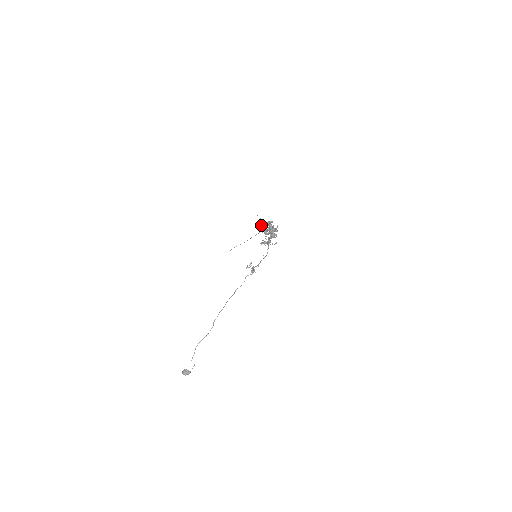
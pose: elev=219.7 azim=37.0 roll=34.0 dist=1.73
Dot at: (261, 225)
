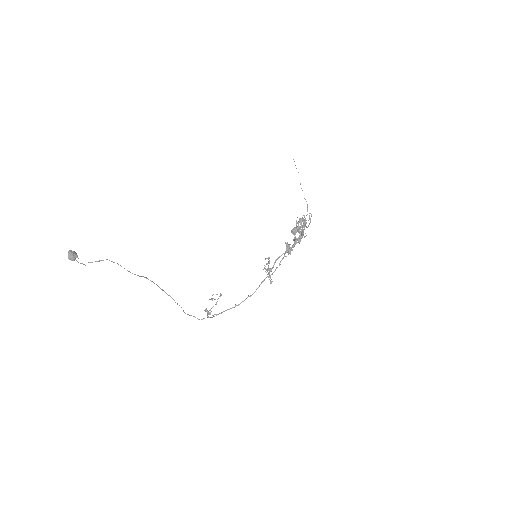
Dot at: occluded
